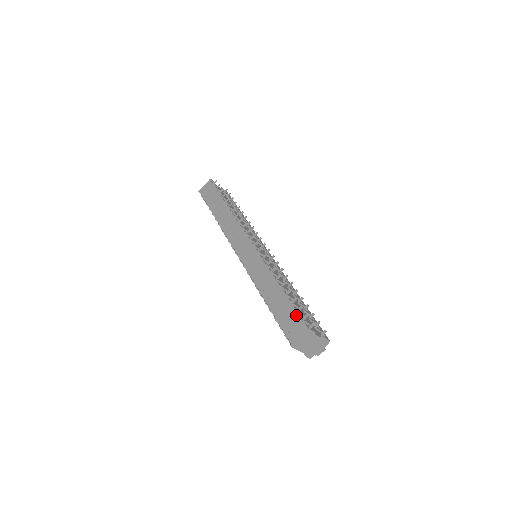
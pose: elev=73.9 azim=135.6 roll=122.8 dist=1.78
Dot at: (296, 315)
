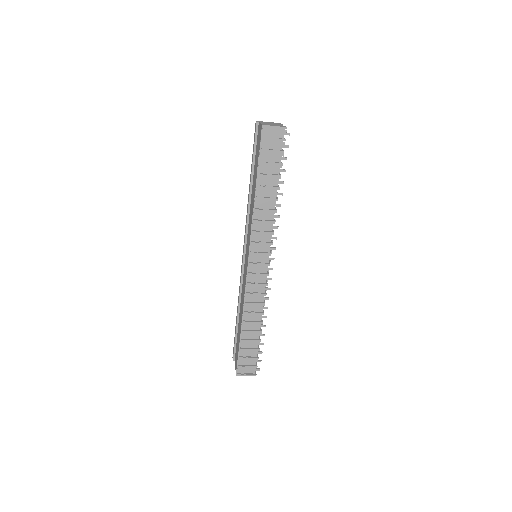
Dot at: (255, 359)
